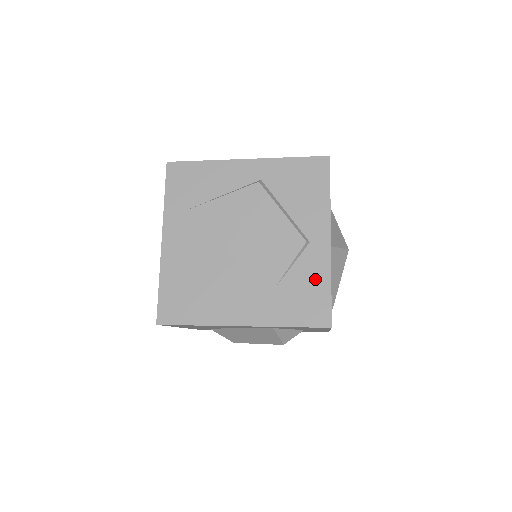
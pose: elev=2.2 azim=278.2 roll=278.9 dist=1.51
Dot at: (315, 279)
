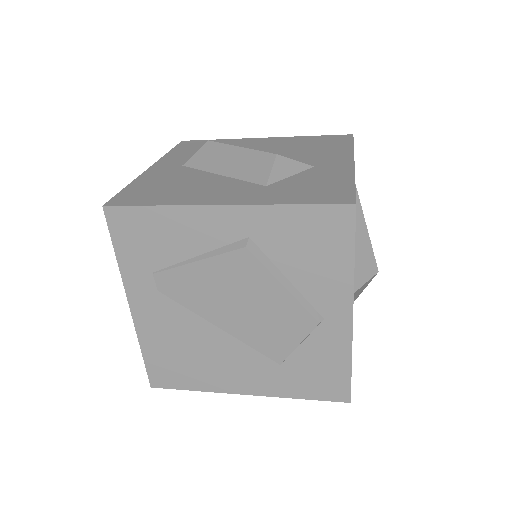
Dot at: (331, 358)
